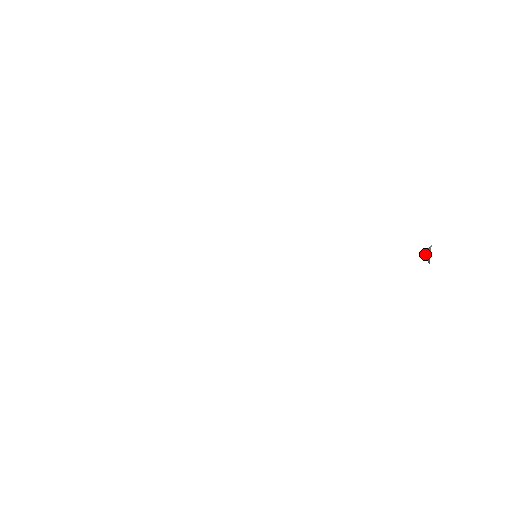
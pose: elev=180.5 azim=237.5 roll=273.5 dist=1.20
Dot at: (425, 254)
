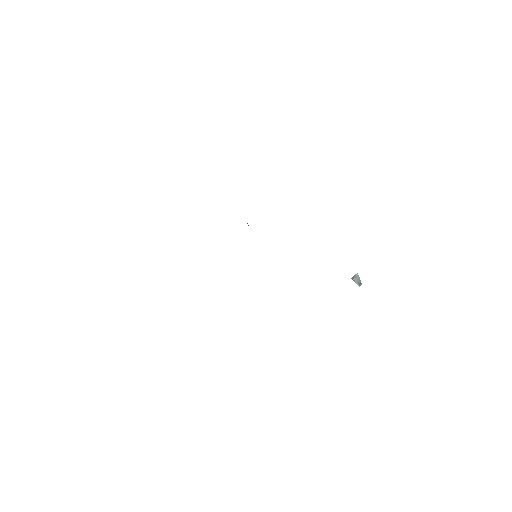
Dot at: (354, 279)
